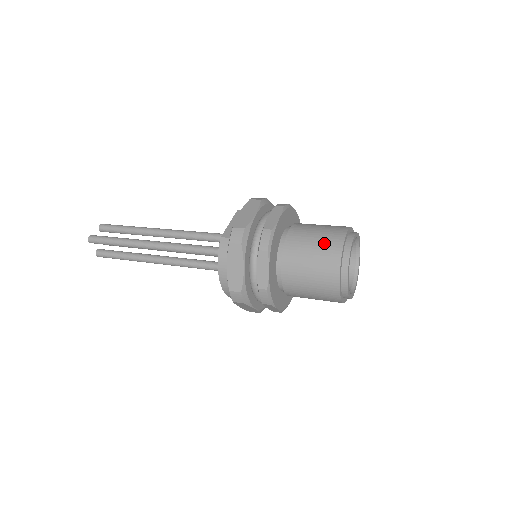
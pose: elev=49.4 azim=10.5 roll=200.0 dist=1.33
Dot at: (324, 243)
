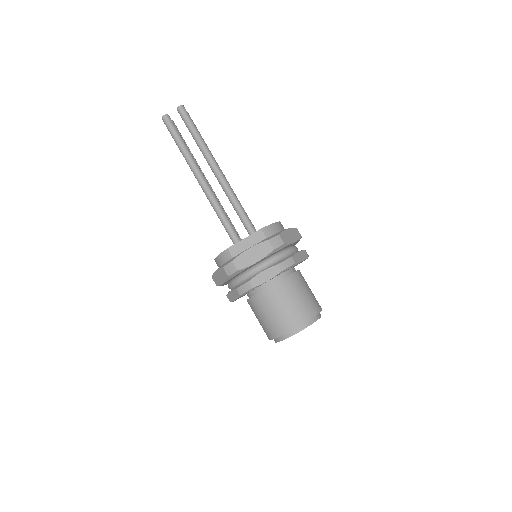
Dot at: (279, 319)
